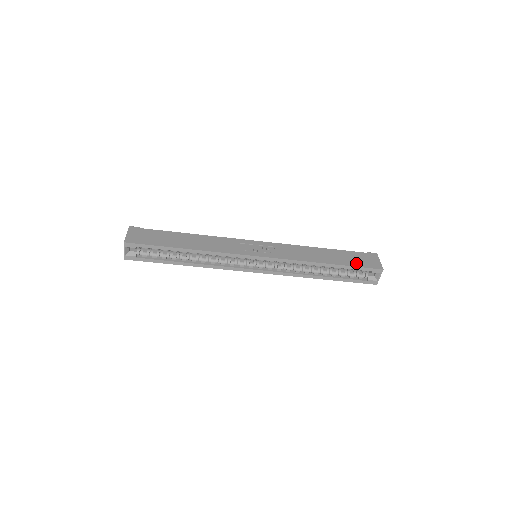
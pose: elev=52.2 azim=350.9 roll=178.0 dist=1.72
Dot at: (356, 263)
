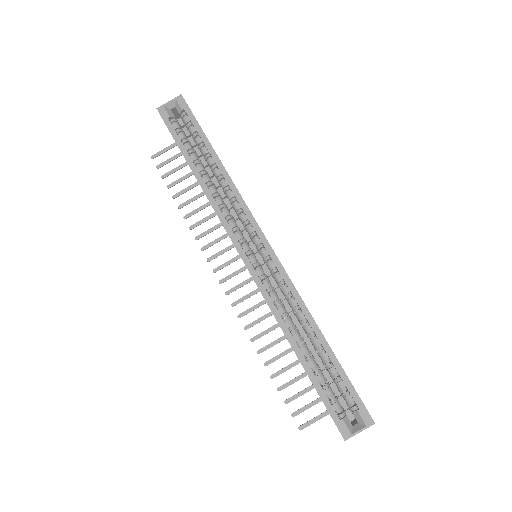
Dot at: occluded
